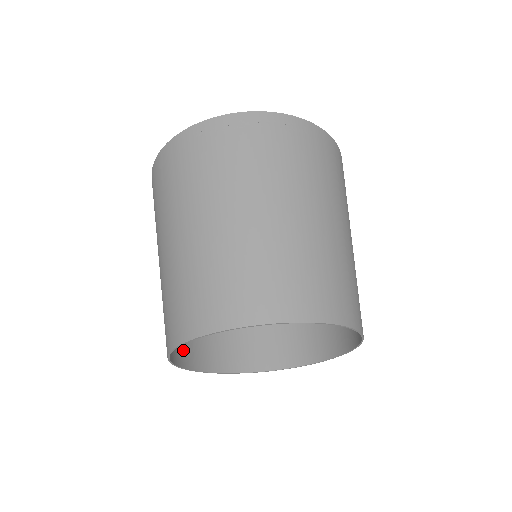
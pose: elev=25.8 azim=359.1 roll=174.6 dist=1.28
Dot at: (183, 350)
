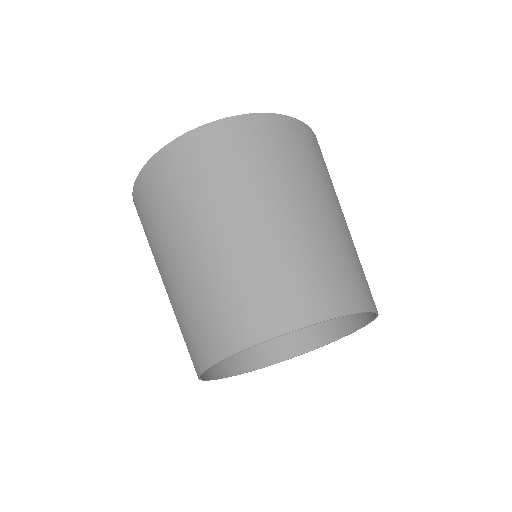
Dot at: occluded
